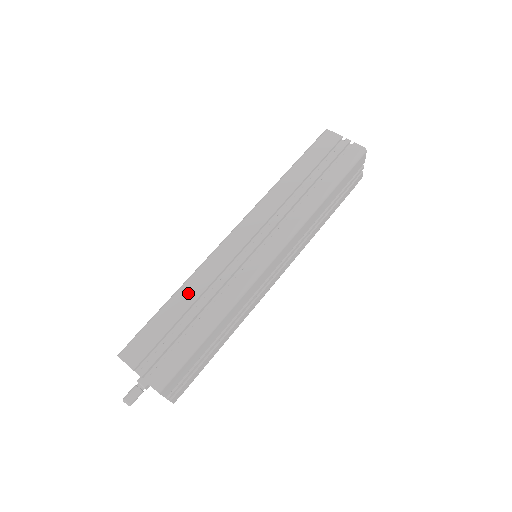
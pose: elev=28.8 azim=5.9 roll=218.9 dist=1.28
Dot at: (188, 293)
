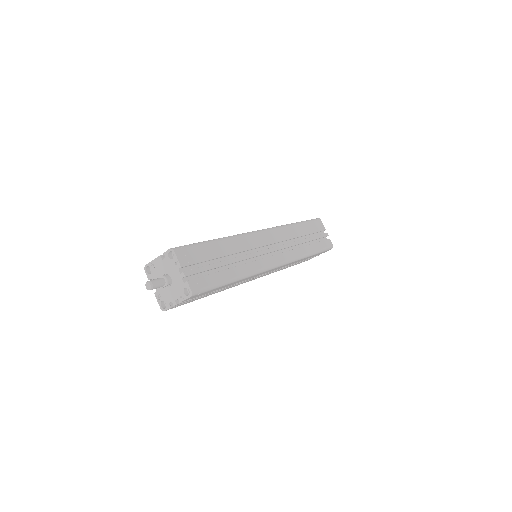
Dot at: (228, 246)
